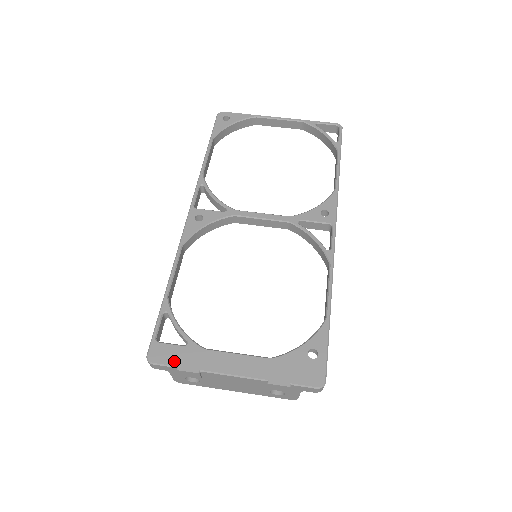
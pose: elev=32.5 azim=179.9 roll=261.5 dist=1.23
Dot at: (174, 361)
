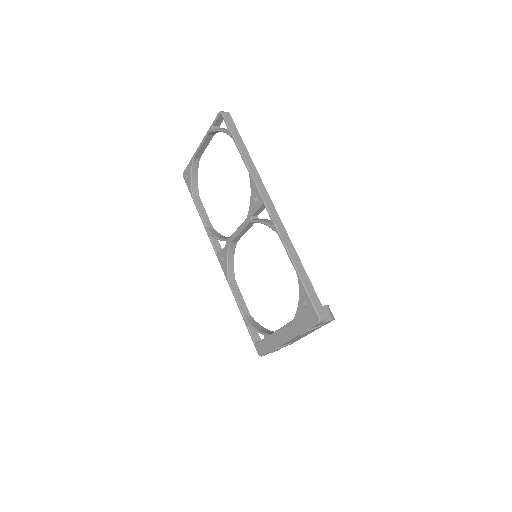
Dot at: (266, 350)
